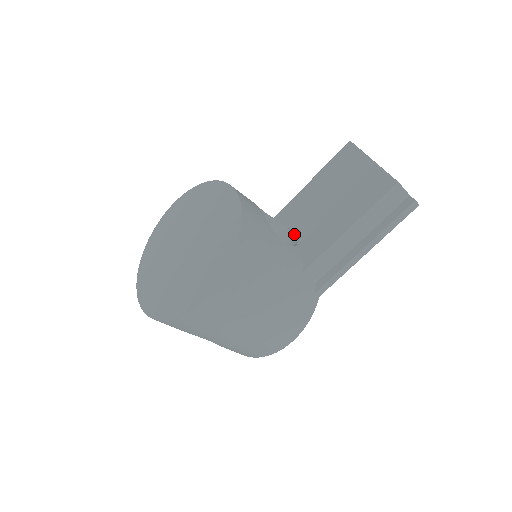
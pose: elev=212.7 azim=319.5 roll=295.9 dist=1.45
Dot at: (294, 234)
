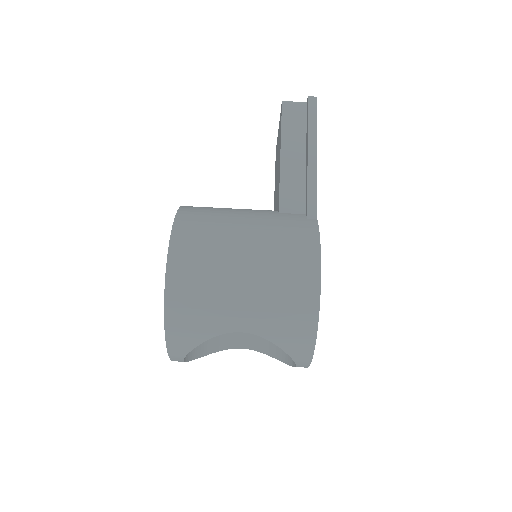
Dot at: occluded
